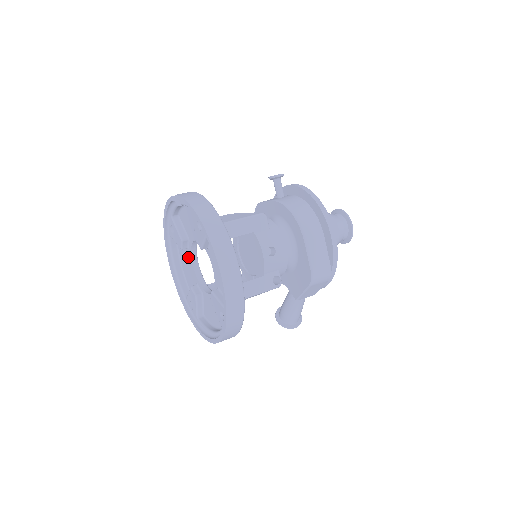
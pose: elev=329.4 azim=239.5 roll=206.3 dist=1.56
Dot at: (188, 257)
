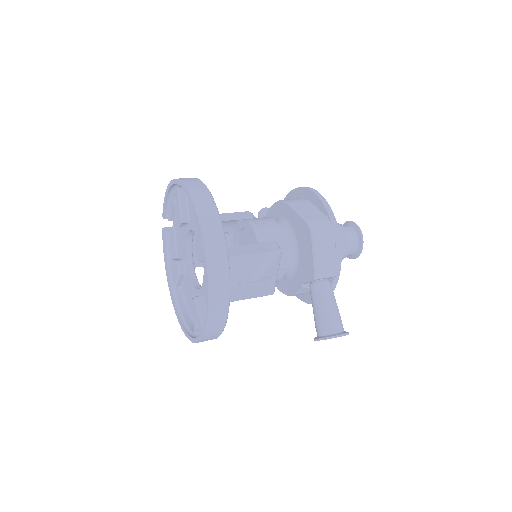
Dot at: (189, 285)
